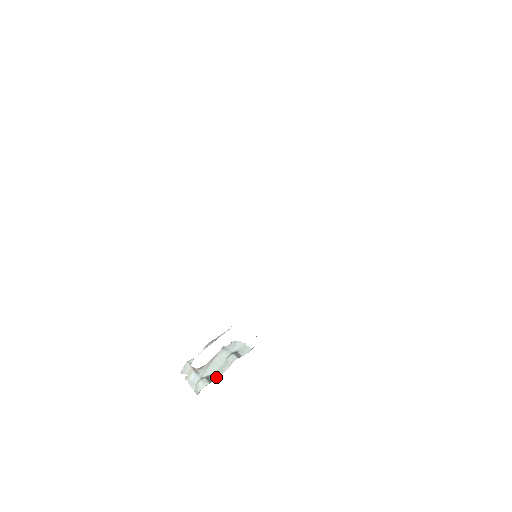
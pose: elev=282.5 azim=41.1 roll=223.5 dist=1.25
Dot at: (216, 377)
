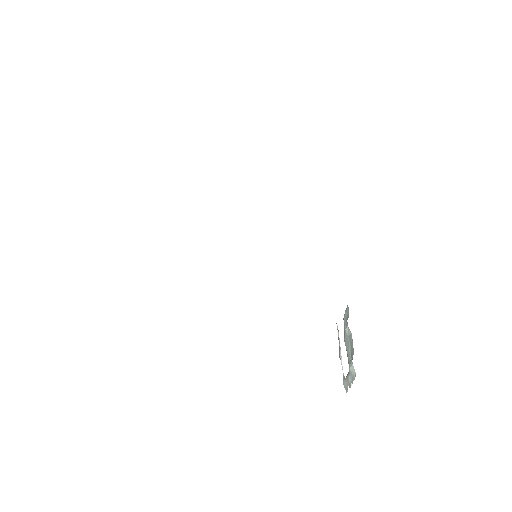
Dot at: (352, 349)
